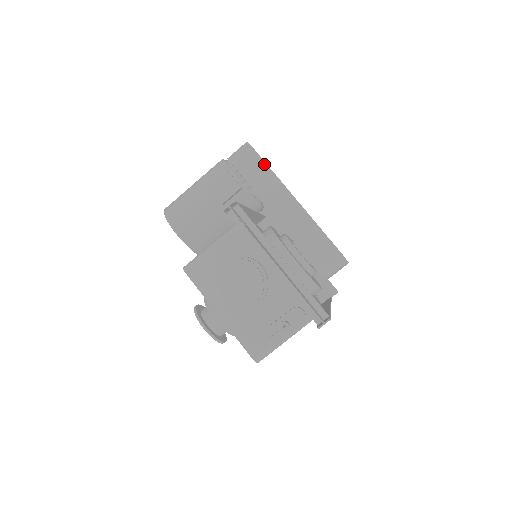
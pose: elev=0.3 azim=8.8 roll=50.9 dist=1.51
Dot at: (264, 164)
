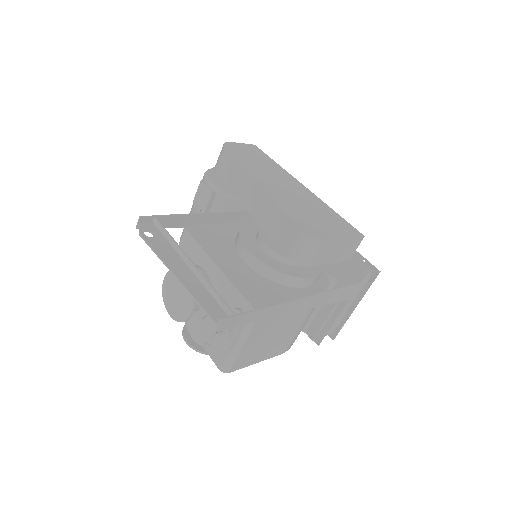
Dot at: (234, 160)
